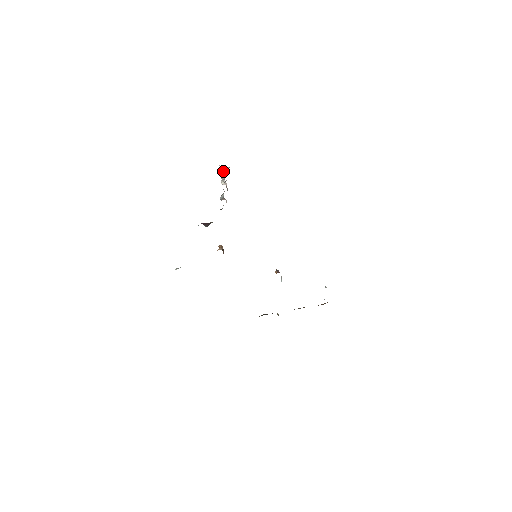
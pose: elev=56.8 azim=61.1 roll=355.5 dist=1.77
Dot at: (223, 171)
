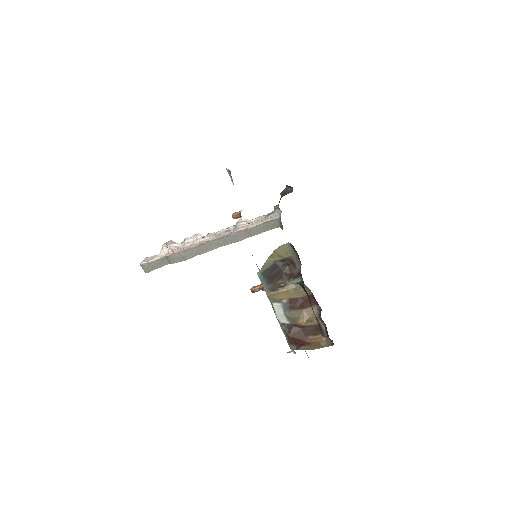
Dot at: (175, 244)
